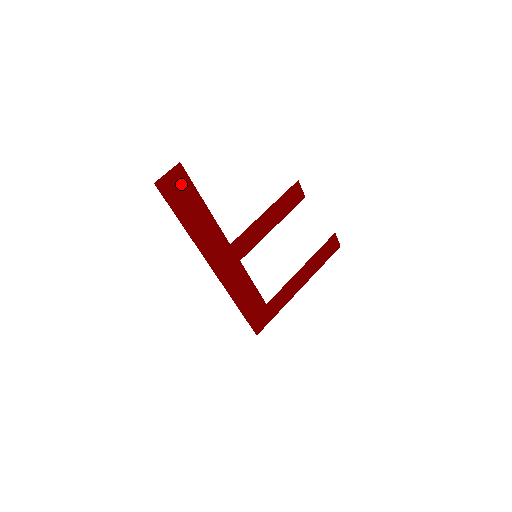
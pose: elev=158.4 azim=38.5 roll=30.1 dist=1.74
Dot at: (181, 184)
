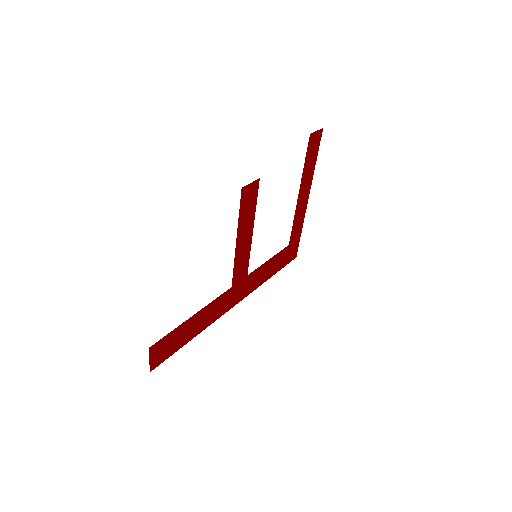
Dot at: (164, 344)
